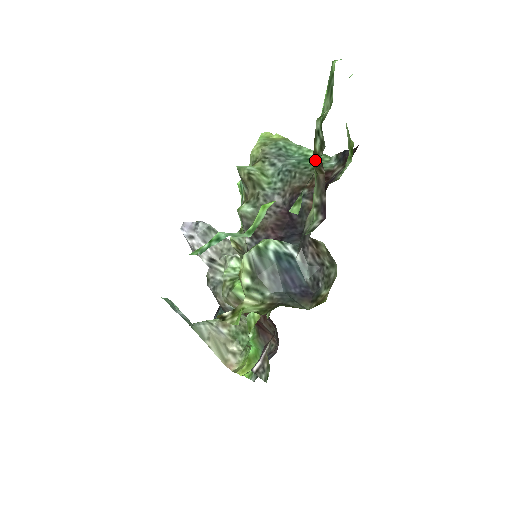
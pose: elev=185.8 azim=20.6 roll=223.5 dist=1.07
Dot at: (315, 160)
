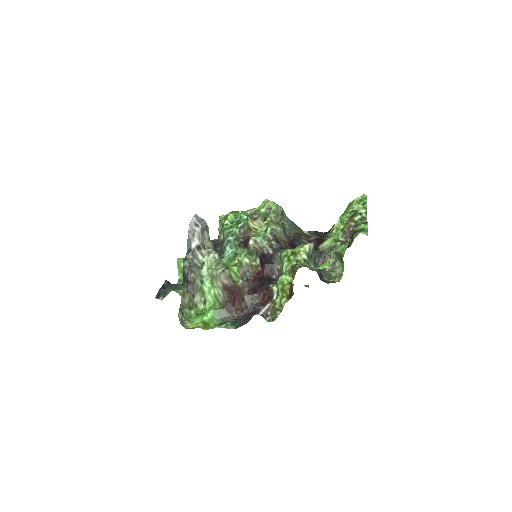
Dot at: (351, 223)
